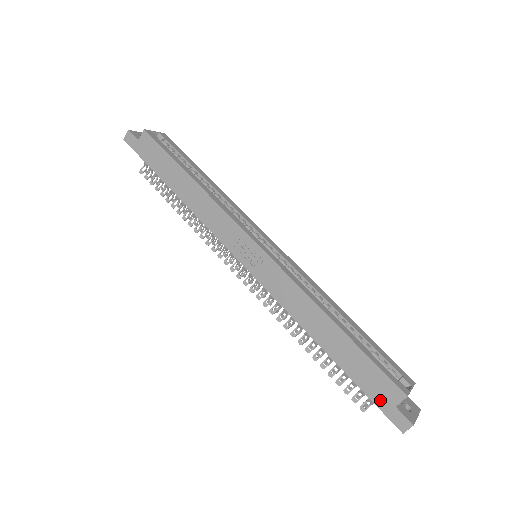
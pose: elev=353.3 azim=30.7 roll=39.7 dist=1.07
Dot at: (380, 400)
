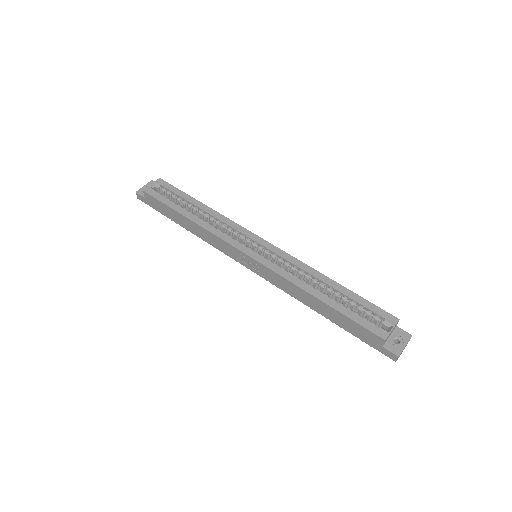
Dot at: (371, 343)
